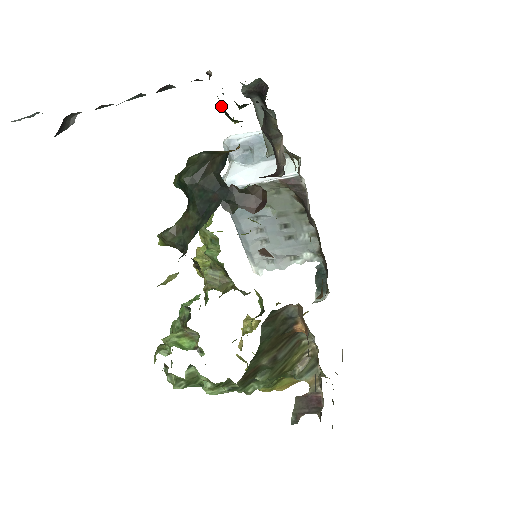
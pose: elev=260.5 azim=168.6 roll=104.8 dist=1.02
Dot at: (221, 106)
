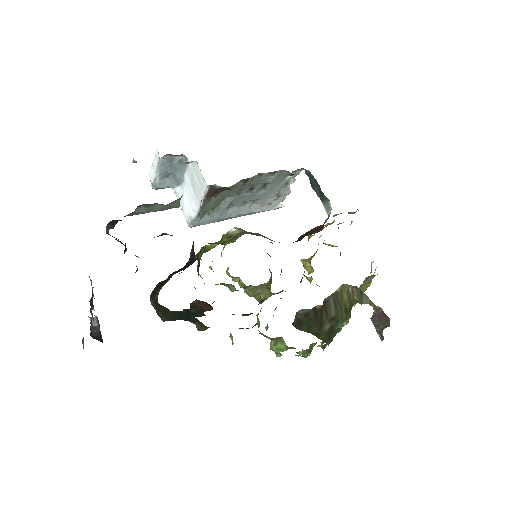
Dot at: occluded
